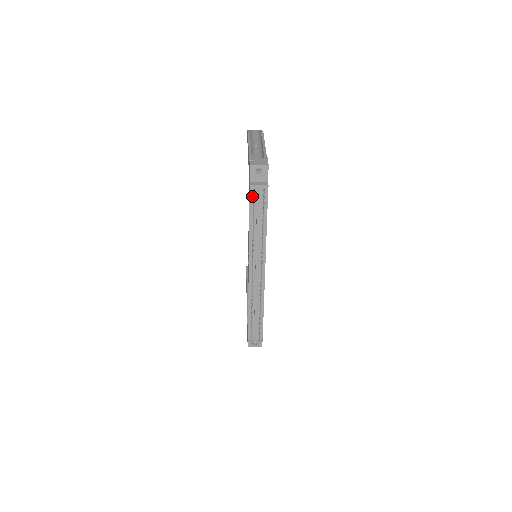
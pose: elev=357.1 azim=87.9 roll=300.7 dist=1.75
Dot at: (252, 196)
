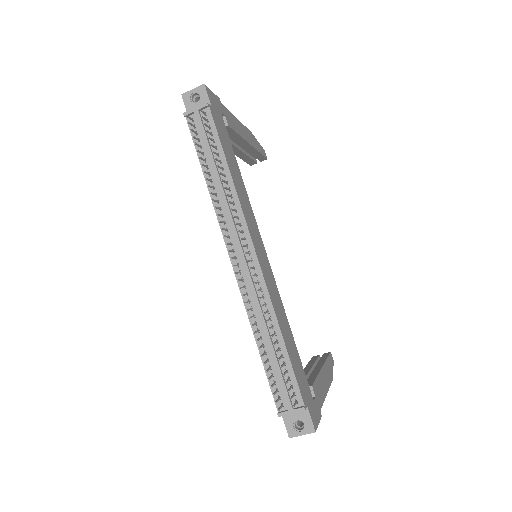
Dot at: occluded
